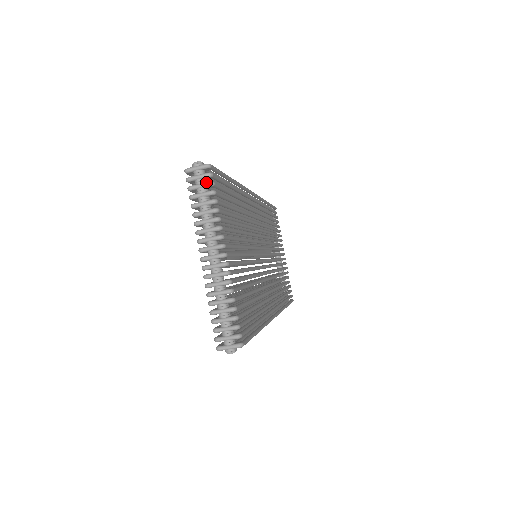
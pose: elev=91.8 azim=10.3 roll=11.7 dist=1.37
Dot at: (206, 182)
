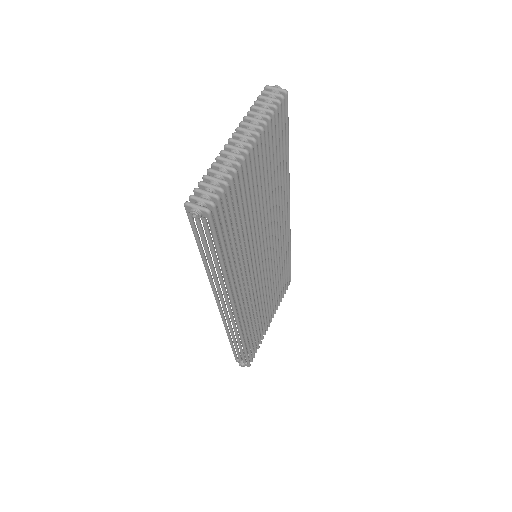
Dot at: (276, 98)
